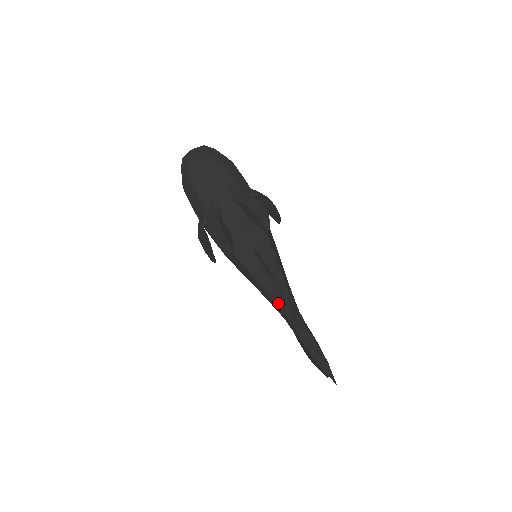
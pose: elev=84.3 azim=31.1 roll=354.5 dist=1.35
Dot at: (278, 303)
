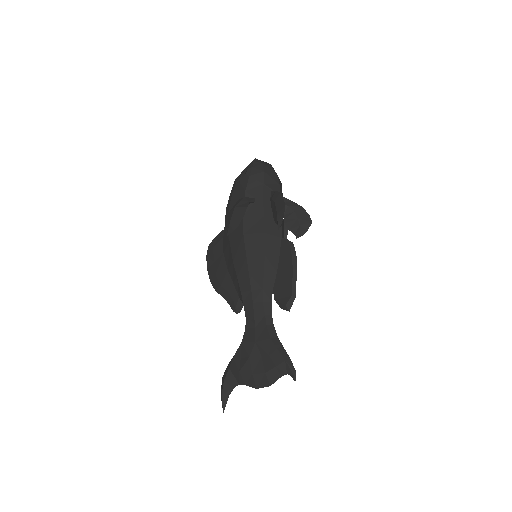
Dot at: (265, 295)
